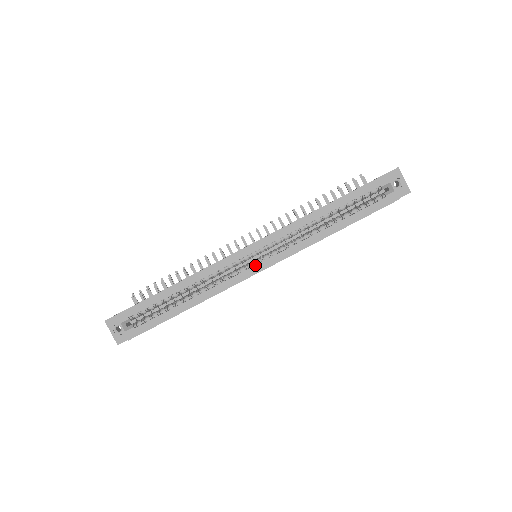
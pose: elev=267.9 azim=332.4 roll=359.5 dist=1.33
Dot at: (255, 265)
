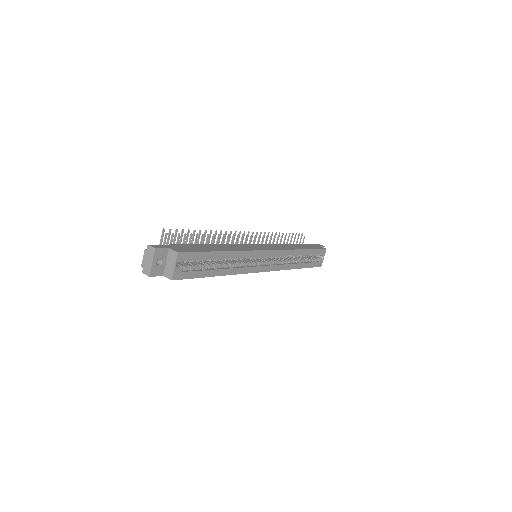
Dot at: (263, 266)
